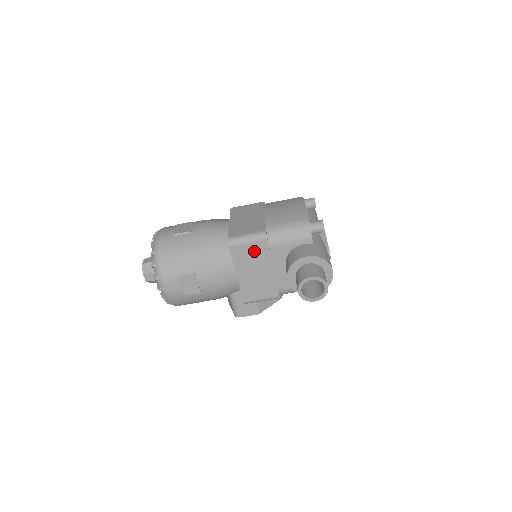
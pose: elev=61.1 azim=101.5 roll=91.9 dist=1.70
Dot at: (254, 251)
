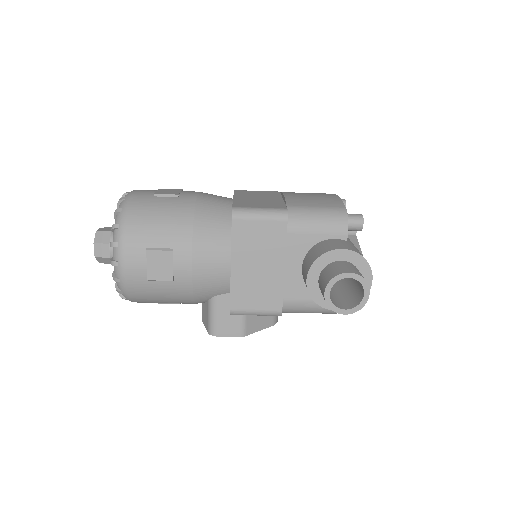
Dot at: (265, 234)
